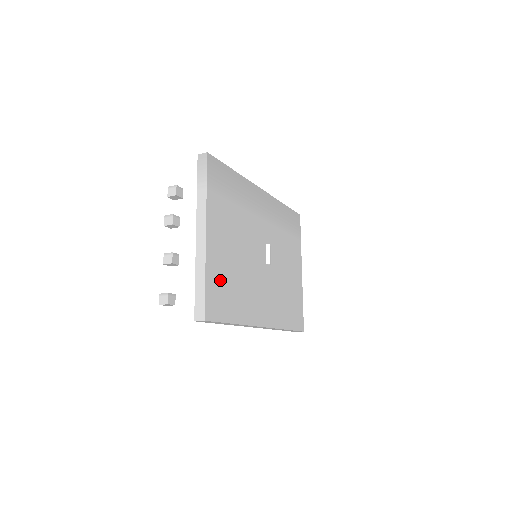
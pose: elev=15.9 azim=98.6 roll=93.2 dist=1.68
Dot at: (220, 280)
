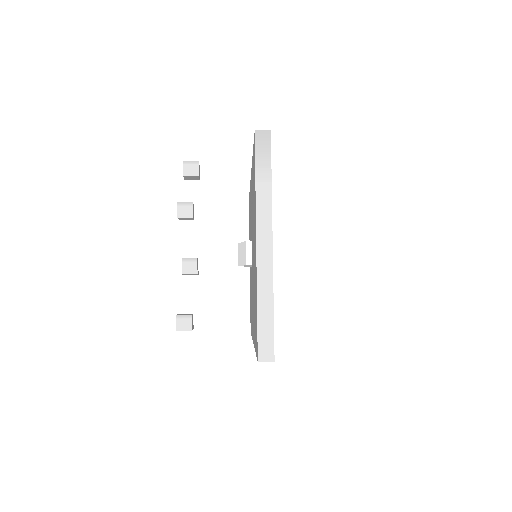
Dot at: occluded
